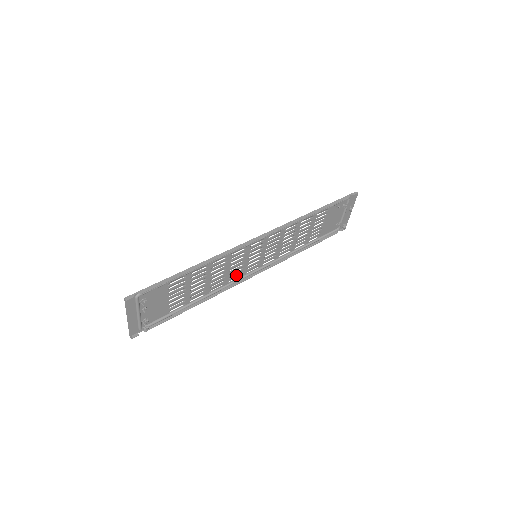
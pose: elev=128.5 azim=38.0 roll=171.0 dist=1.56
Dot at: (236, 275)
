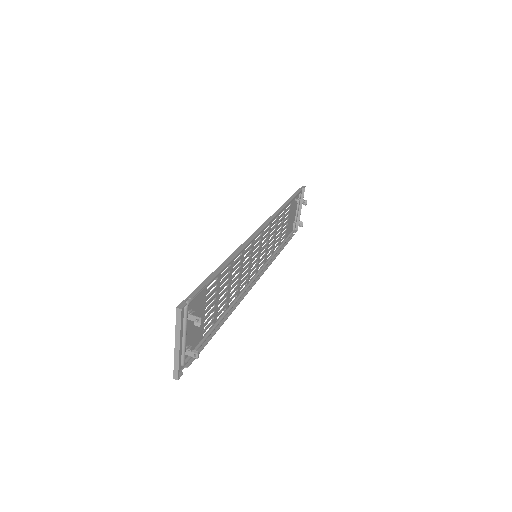
Dot at: (244, 282)
